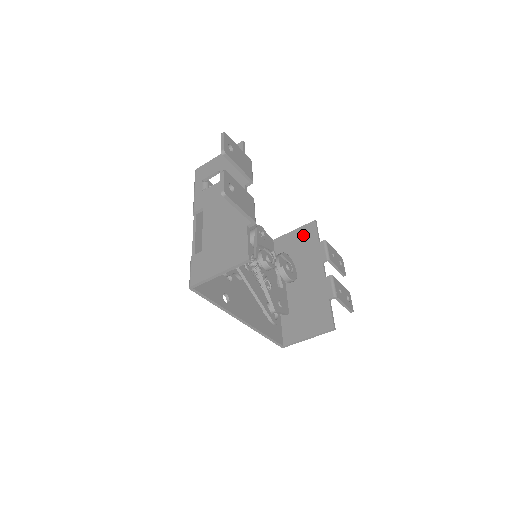
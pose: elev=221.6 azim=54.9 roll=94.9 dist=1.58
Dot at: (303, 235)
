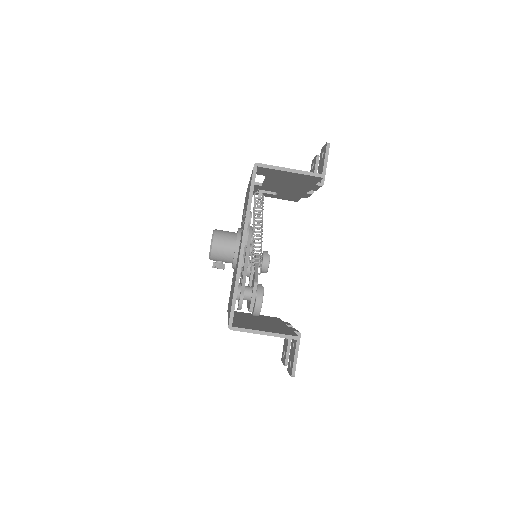
Dot at: (265, 316)
